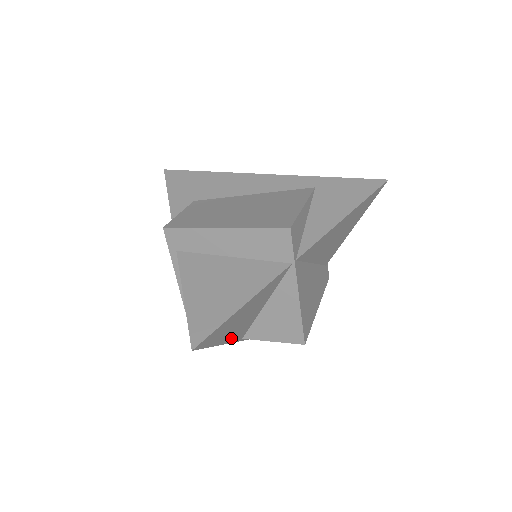
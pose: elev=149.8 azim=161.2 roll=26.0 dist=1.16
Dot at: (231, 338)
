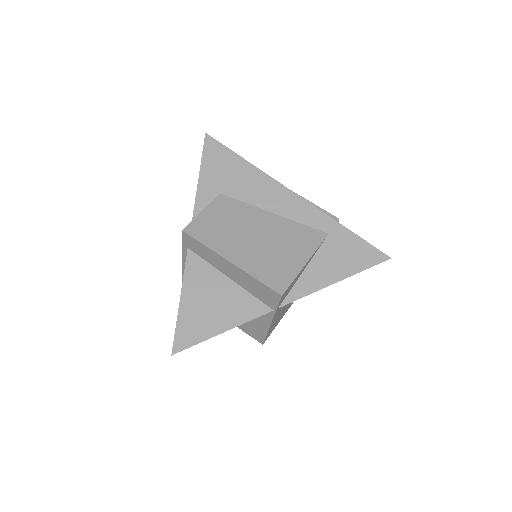
Dot at: occluded
